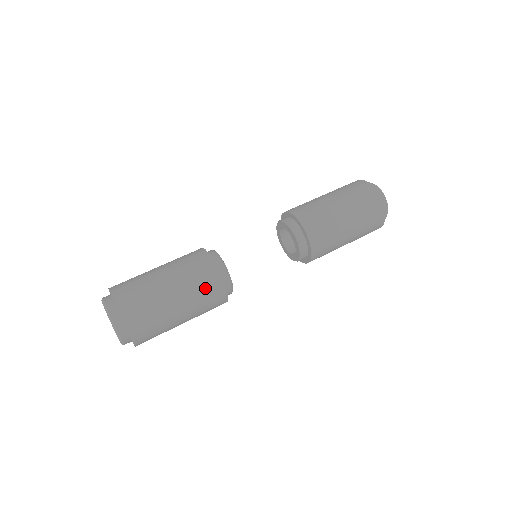
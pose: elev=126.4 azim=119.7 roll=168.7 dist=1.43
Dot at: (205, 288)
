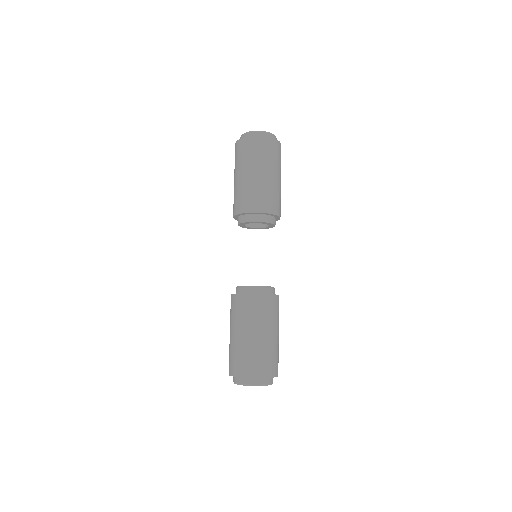
Dot at: occluded
